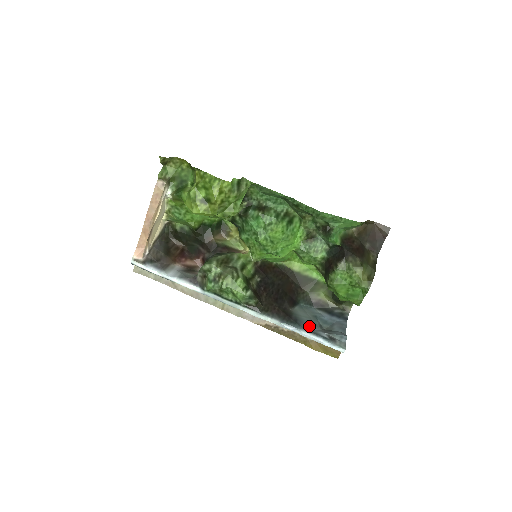
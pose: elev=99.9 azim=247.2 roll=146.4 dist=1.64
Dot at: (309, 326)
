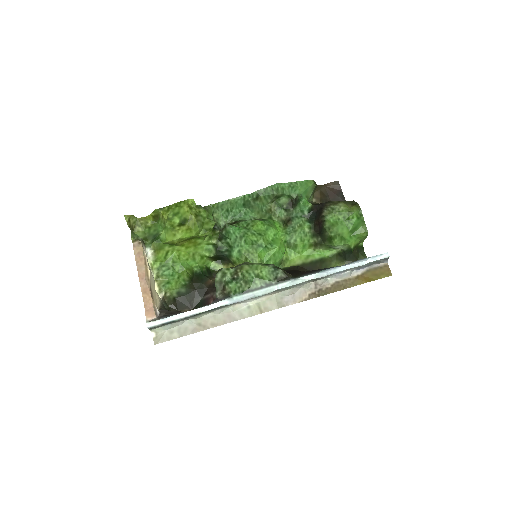
Dot at: occluded
